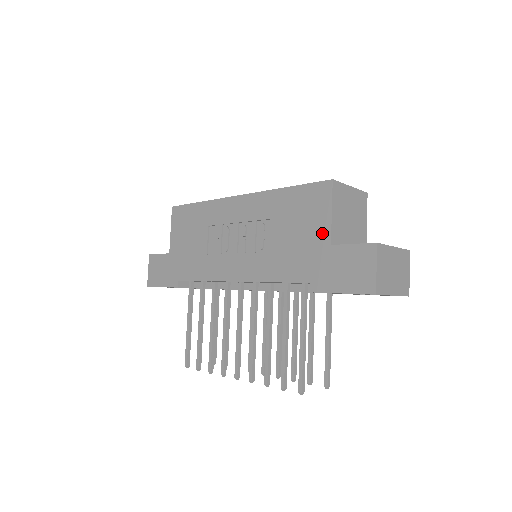
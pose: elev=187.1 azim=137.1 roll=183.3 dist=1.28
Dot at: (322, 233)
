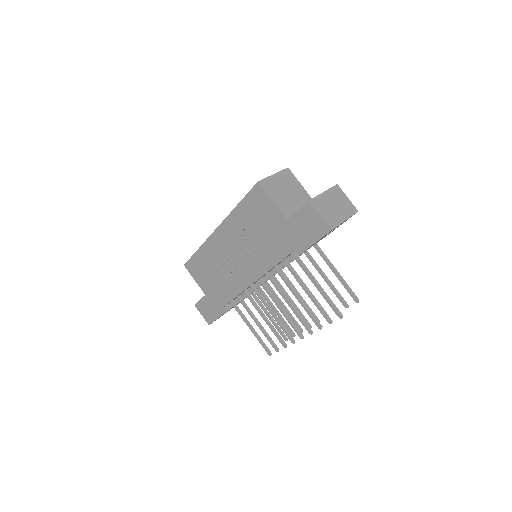
Dot at: (277, 217)
